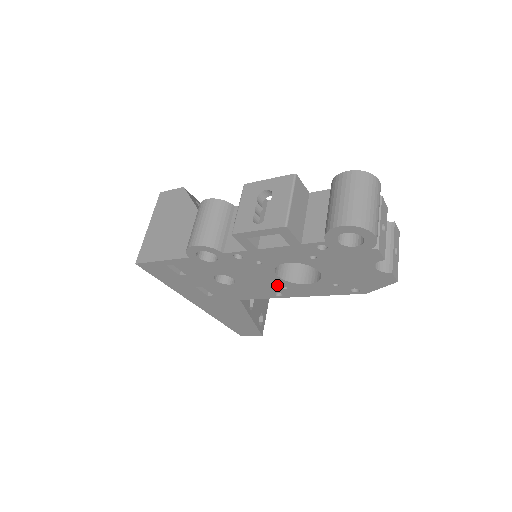
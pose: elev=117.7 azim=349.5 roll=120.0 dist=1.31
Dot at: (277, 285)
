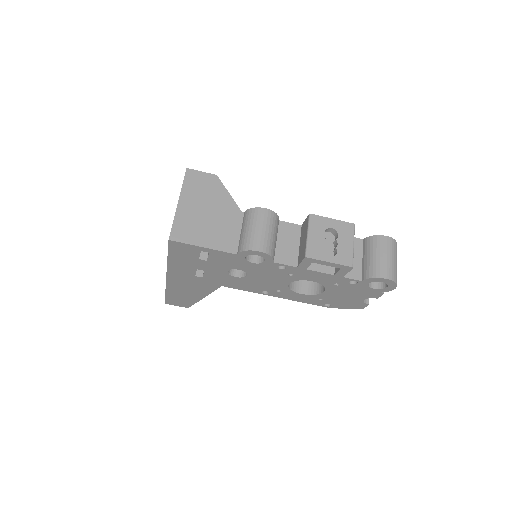
Dot at: (276, 288)
